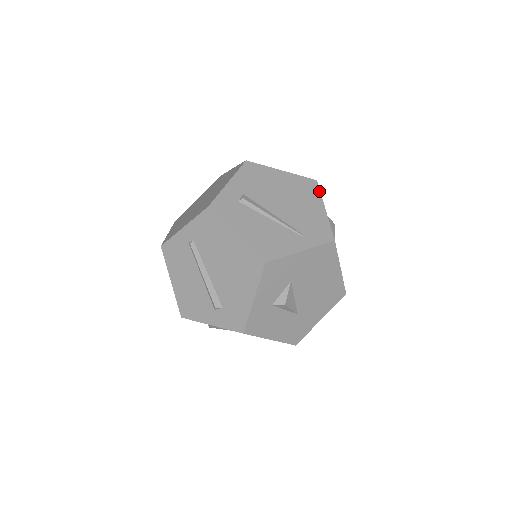
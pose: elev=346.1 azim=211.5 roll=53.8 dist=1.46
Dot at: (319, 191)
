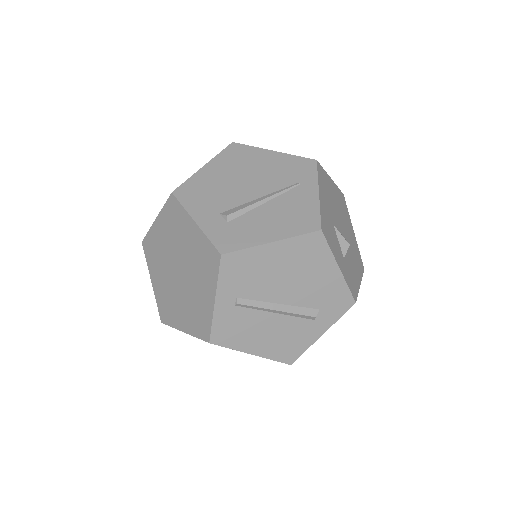
Dot at: (248, 146)
